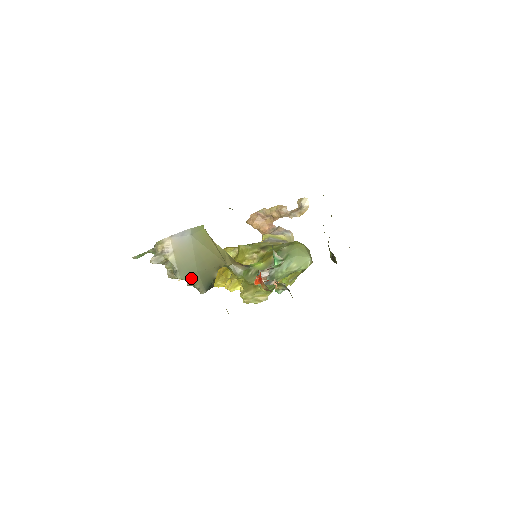
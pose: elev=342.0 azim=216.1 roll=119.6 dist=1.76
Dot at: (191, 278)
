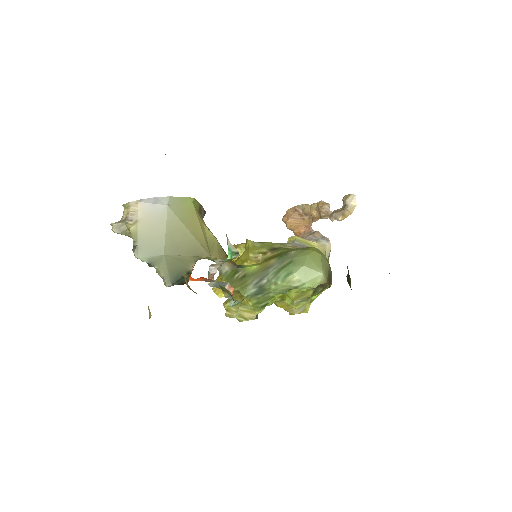
Dot at: (153, 261)
